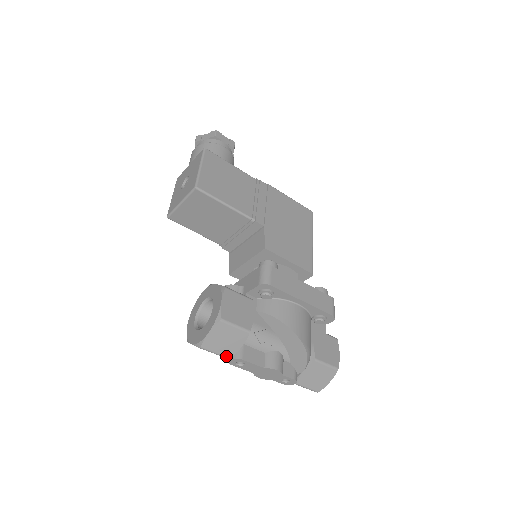
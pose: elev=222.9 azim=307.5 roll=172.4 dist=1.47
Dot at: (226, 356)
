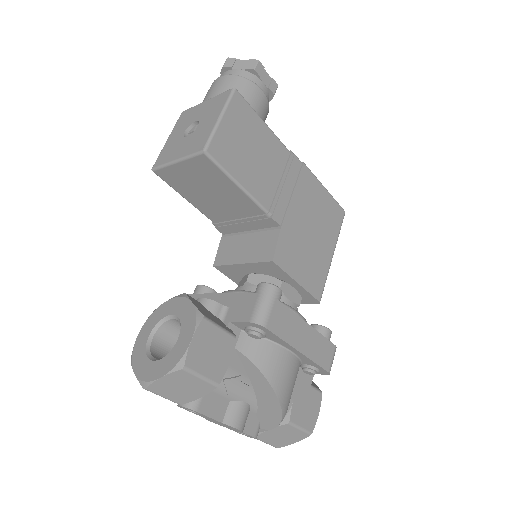
Dot at: (177, 402)
